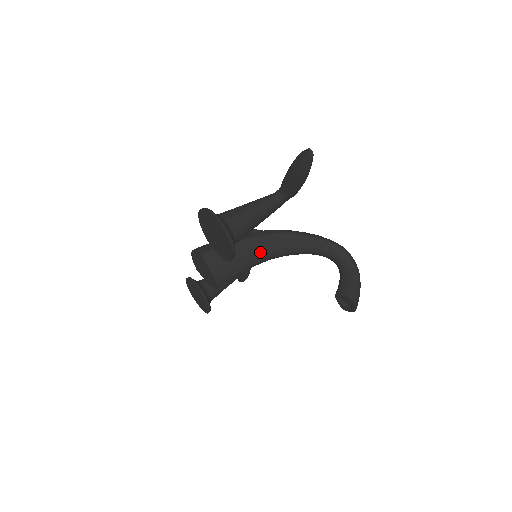
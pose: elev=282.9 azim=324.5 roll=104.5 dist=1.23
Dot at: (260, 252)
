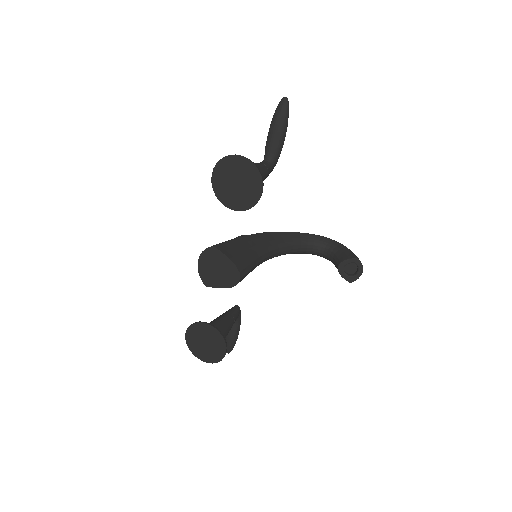
Dot at: (260, 246)
